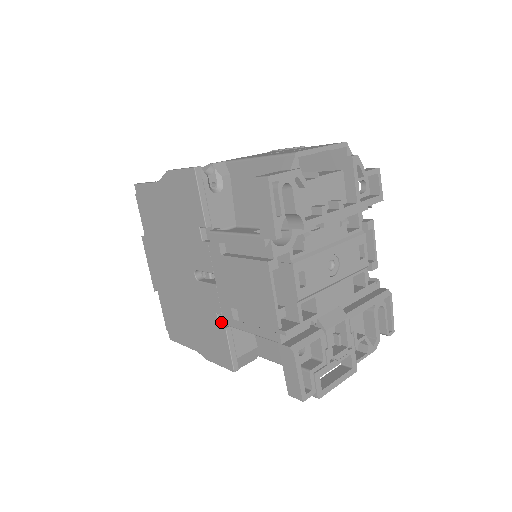
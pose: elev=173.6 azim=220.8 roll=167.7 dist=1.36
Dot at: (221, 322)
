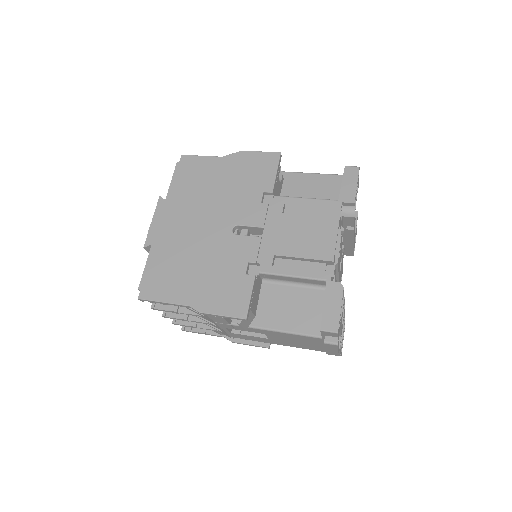
Dot at: (247, 272)
